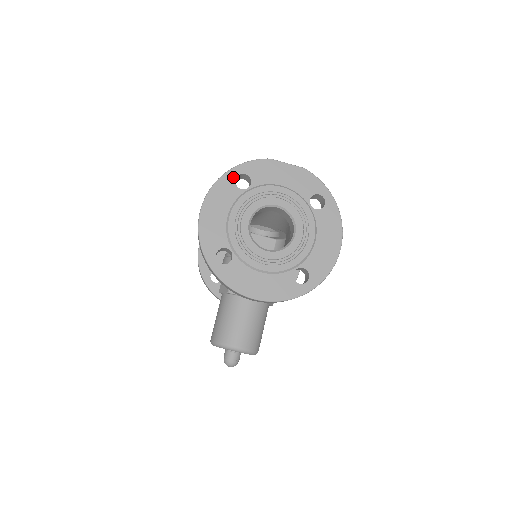
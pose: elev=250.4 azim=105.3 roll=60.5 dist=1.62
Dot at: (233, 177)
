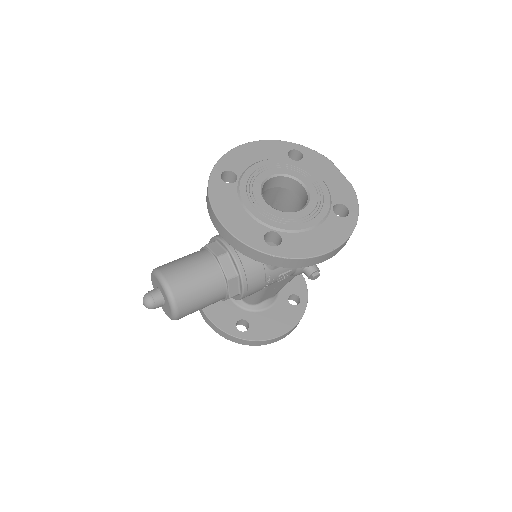
Dot at: (291, 147)
